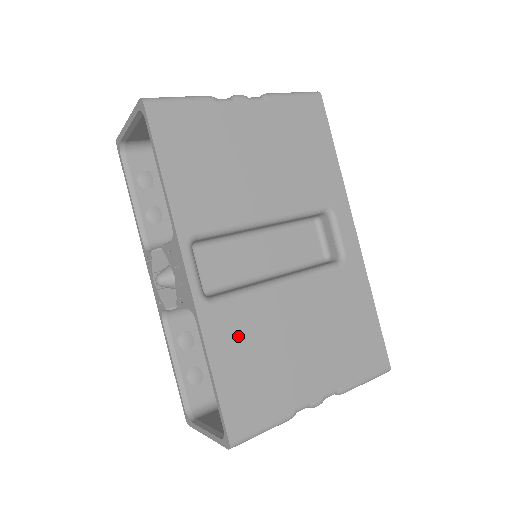
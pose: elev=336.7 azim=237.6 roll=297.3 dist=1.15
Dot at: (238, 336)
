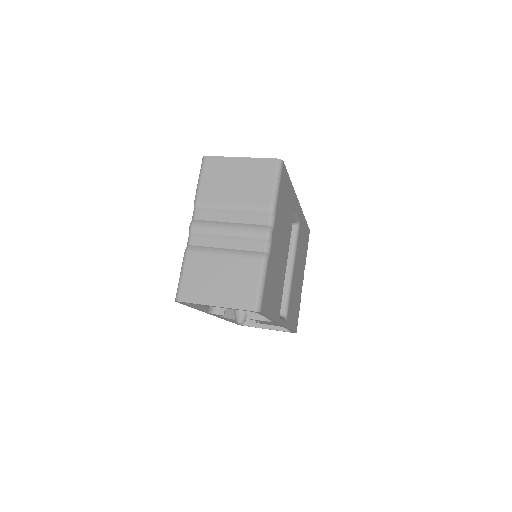
Dot at: (292, 310)
